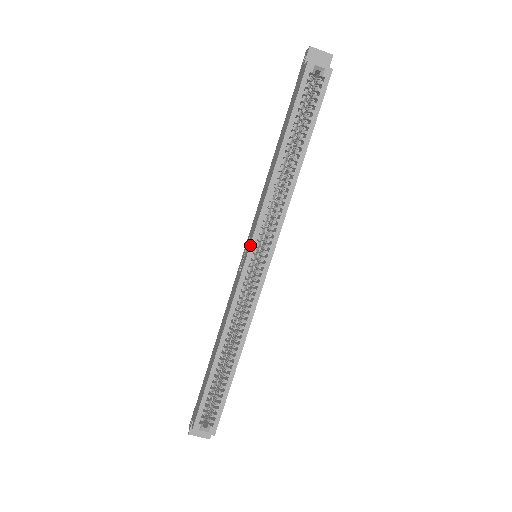
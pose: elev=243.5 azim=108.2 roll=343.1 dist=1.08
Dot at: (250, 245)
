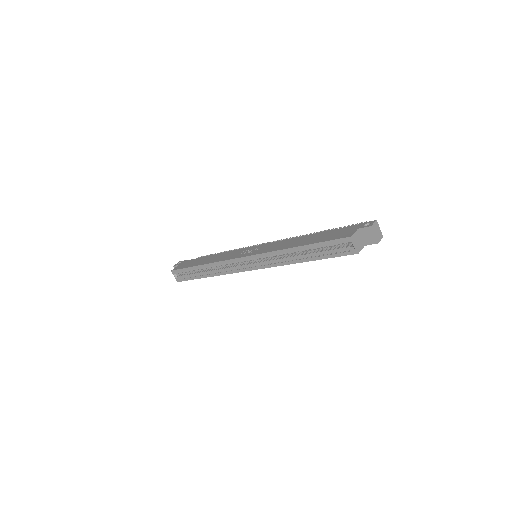
Dot at: (249, 256)
